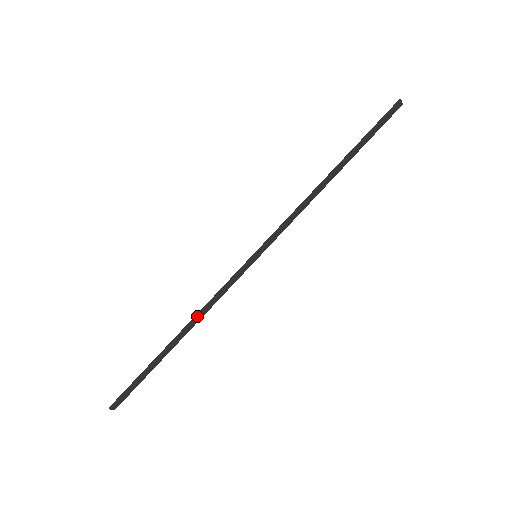
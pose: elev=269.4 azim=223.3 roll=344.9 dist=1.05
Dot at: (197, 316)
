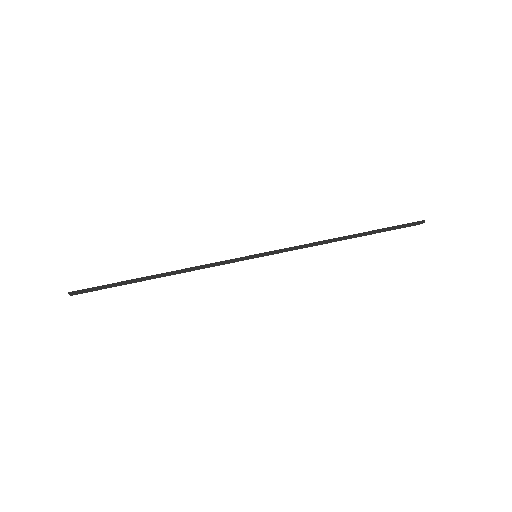
Dot at: (184, 270)
